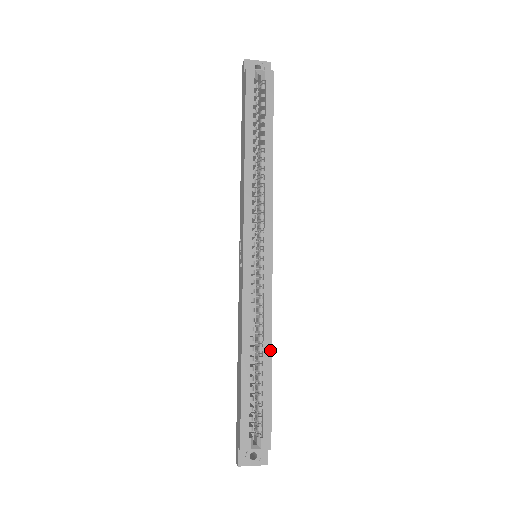
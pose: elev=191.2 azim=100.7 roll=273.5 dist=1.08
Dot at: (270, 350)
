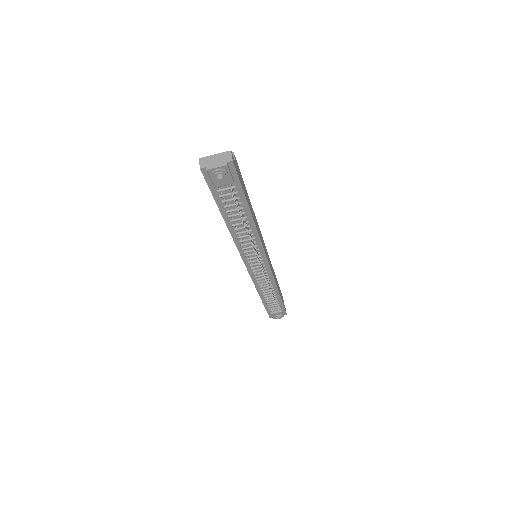
Dot at: occluded
